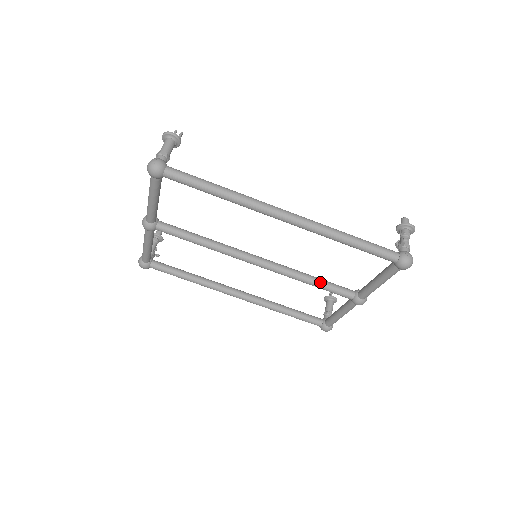
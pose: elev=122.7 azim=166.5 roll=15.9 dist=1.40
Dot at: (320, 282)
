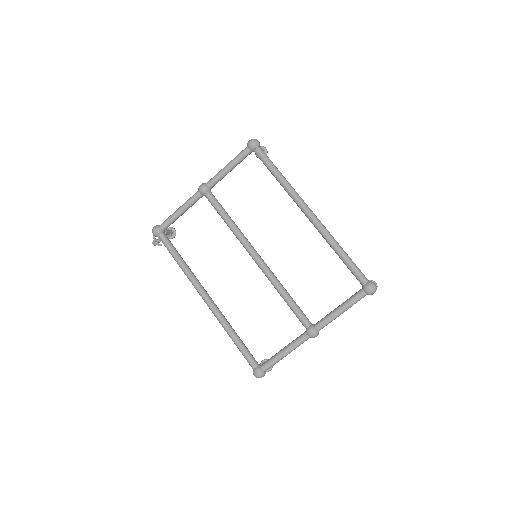
Dot at: (292, 298)
